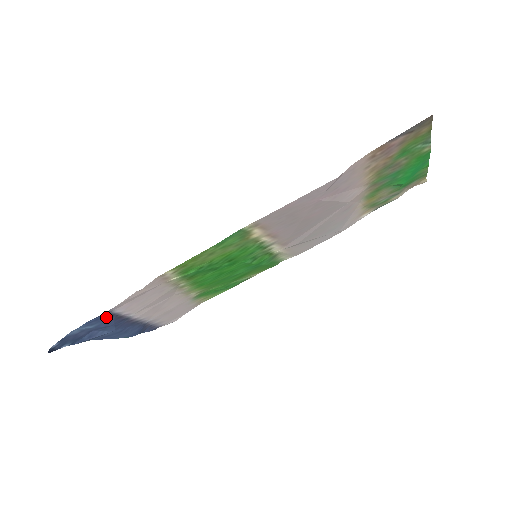
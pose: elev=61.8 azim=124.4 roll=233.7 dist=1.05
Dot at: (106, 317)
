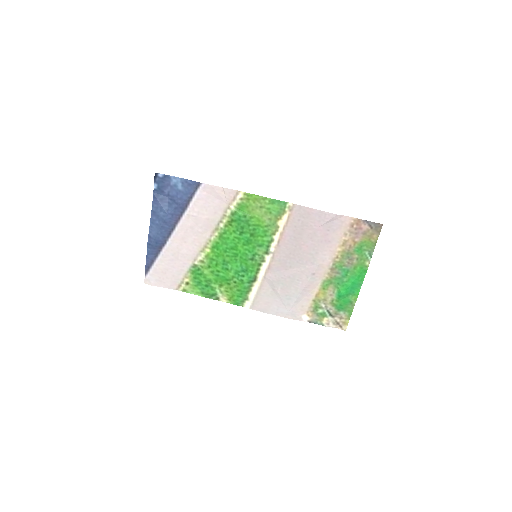
Dot at: (191, 190)
